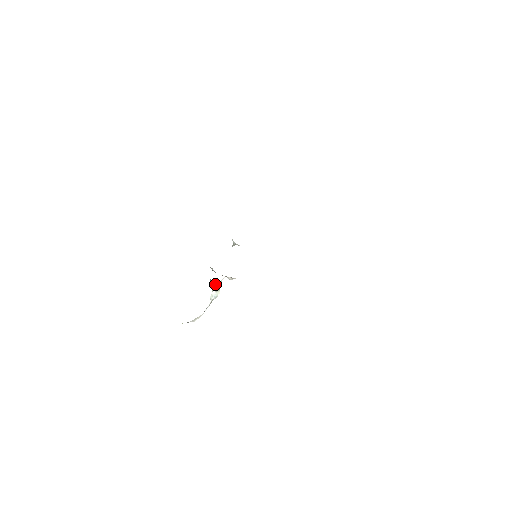
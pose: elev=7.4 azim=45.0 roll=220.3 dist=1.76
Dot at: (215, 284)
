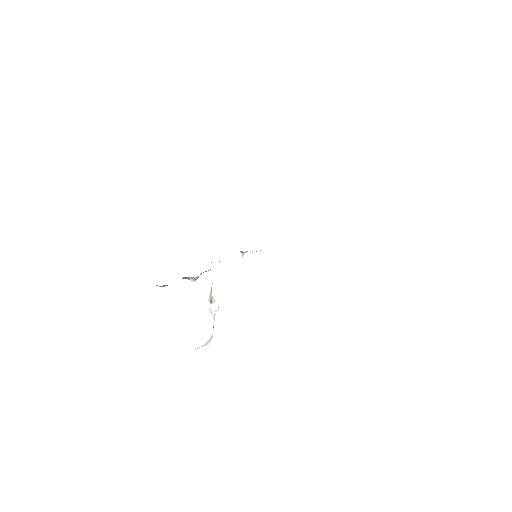
Dot at: (160, 286)
